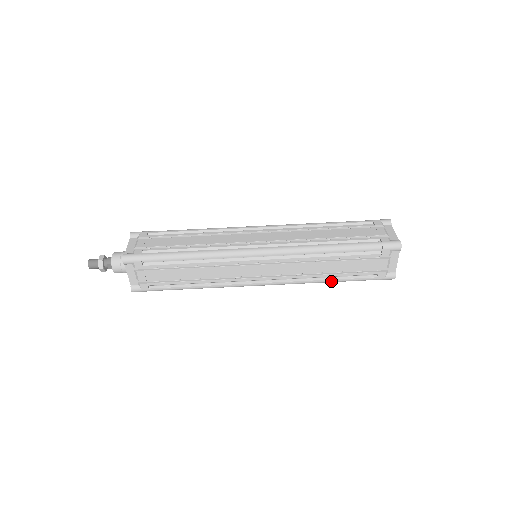
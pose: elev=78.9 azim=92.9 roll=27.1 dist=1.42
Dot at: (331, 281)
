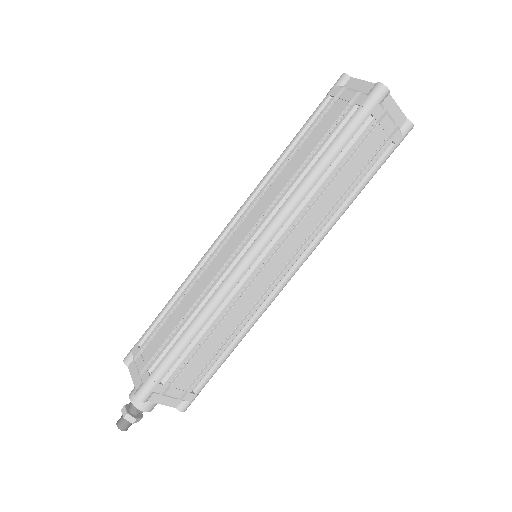
Dot at: (353, 200)
